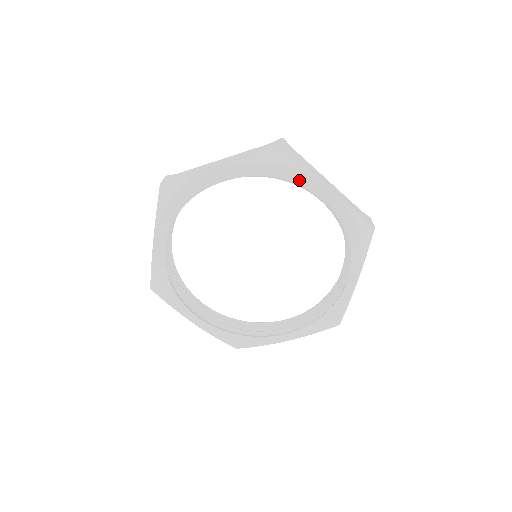
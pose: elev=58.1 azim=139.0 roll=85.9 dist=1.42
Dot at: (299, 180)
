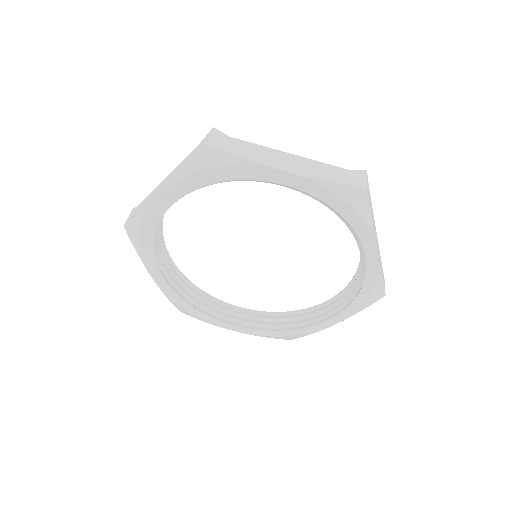
Dot at: (244, 175)
